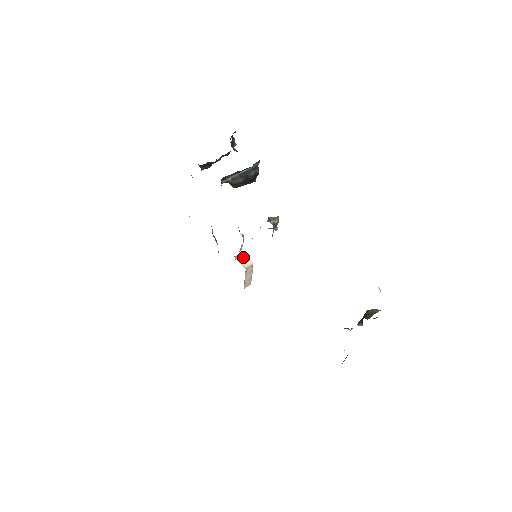
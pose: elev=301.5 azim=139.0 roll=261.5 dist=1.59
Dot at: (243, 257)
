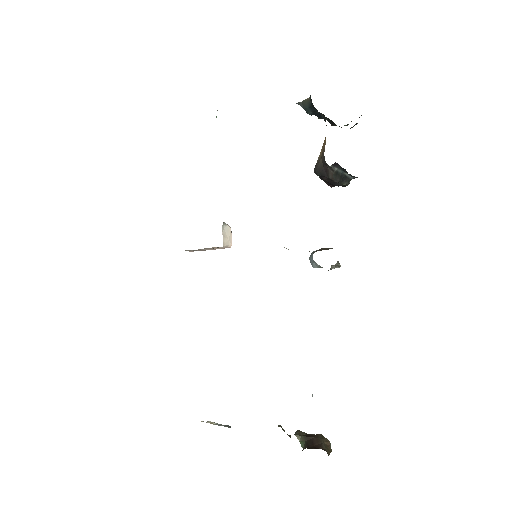
Dot at: (229, 230)
